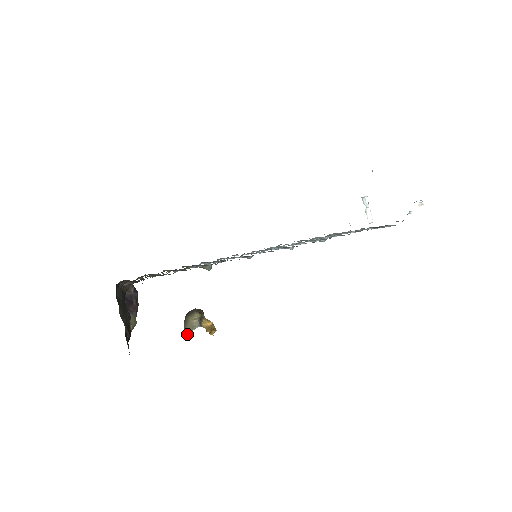
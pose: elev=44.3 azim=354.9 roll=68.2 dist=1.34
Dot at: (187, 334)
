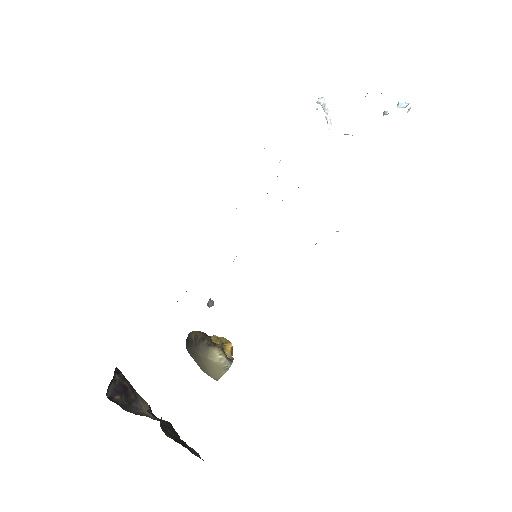
Dot at: (218, 376)
